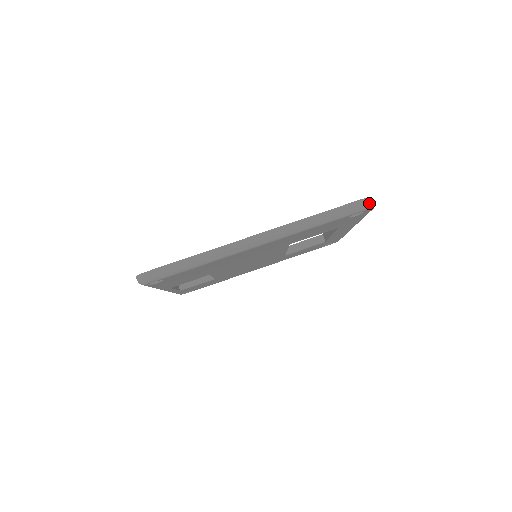
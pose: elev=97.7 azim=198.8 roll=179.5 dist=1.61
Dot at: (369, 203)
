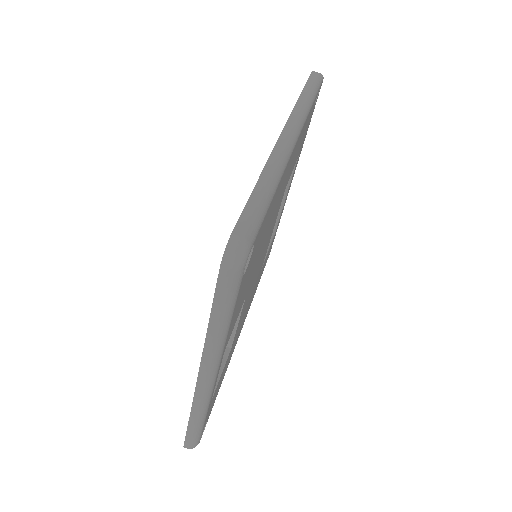
Dot at: (319, 73)
